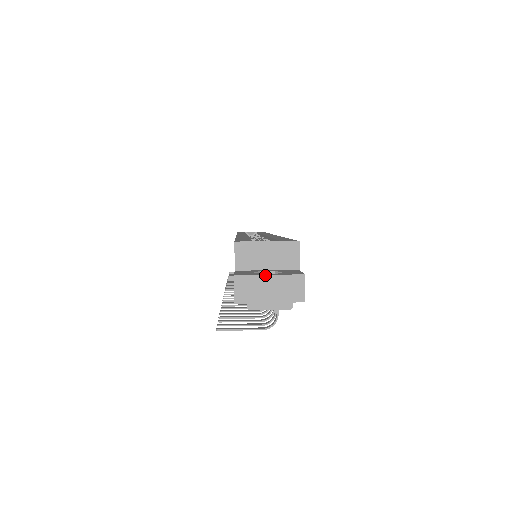
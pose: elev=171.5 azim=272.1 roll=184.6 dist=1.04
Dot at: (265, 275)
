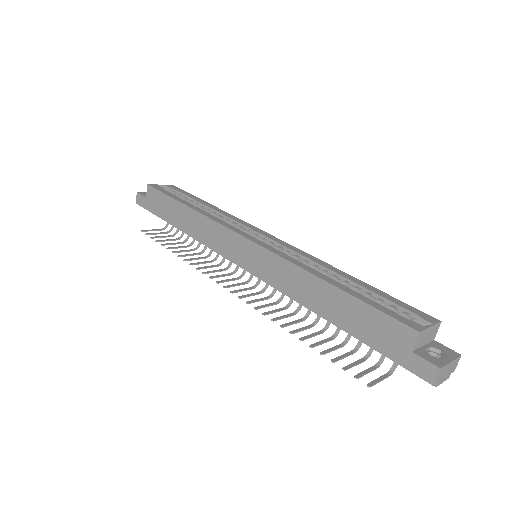
Dot at: (450, 363)
